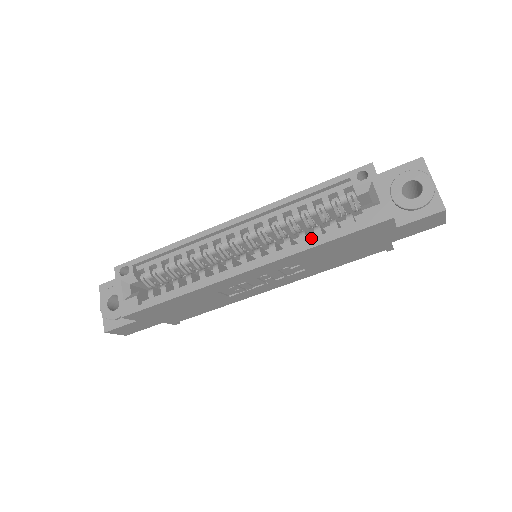
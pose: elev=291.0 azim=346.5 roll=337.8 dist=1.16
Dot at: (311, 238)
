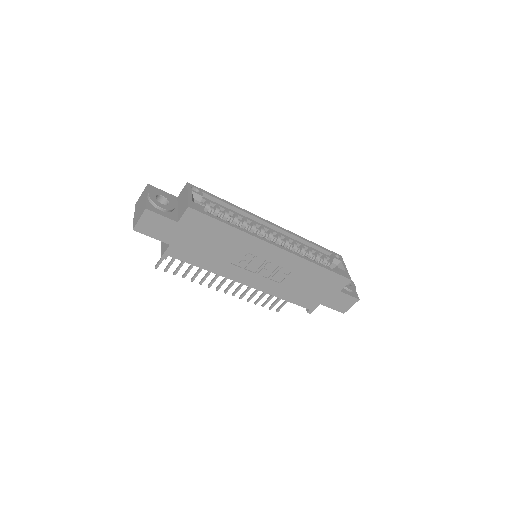
Dot at: occluded
